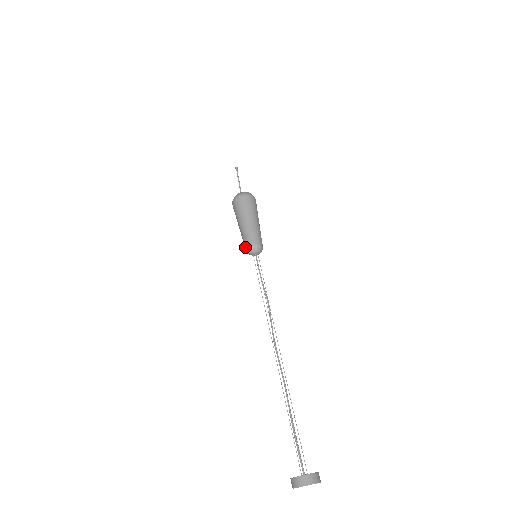
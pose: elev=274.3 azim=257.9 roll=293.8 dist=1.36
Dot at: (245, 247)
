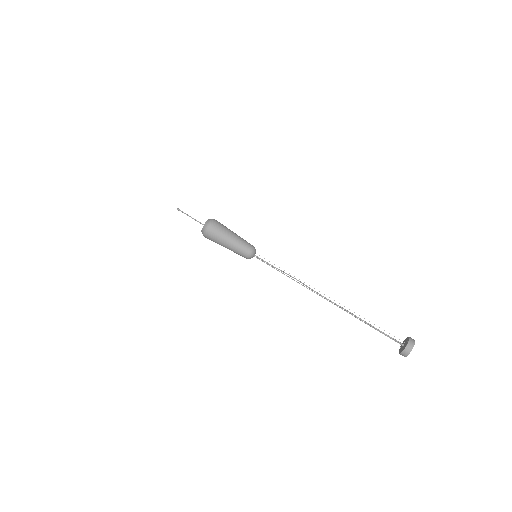
Dot at: (245, 255)
